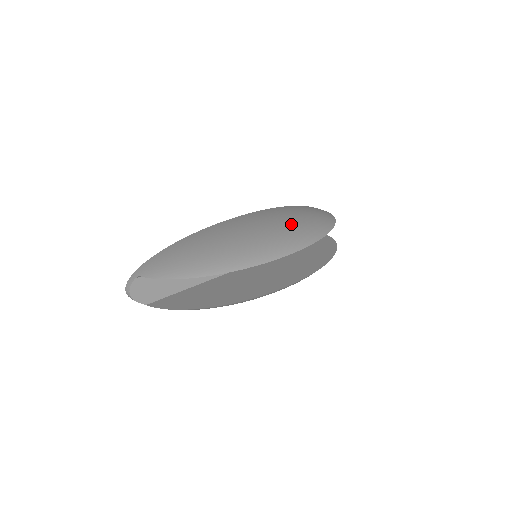
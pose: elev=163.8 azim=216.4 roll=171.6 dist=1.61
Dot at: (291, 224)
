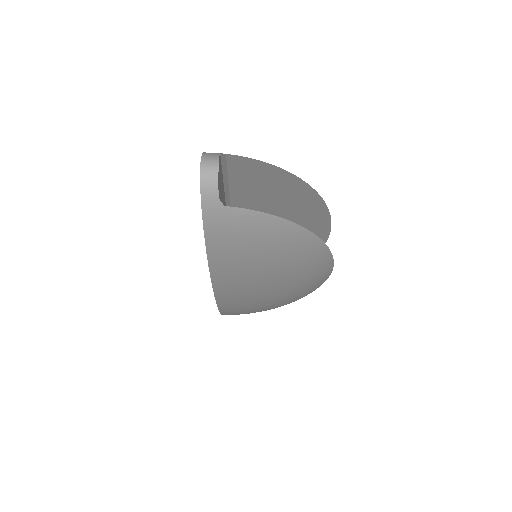
Dot at: occluded
